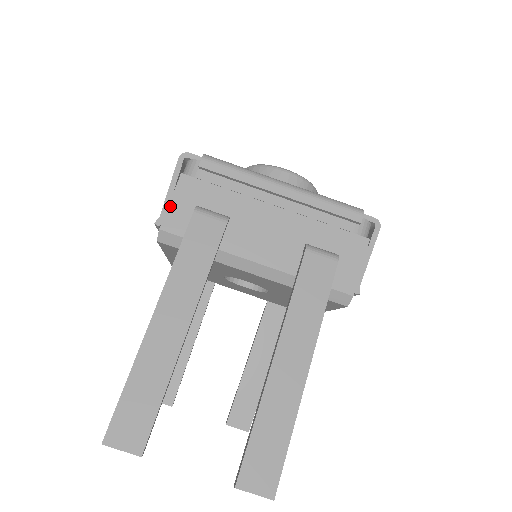
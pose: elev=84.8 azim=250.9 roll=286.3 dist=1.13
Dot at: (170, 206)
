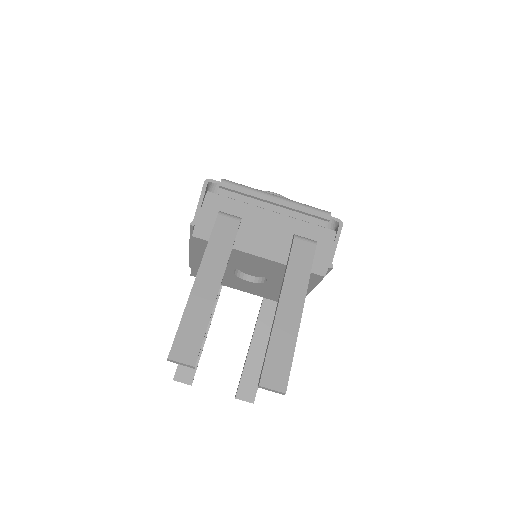
Dot at: (201, 212)
